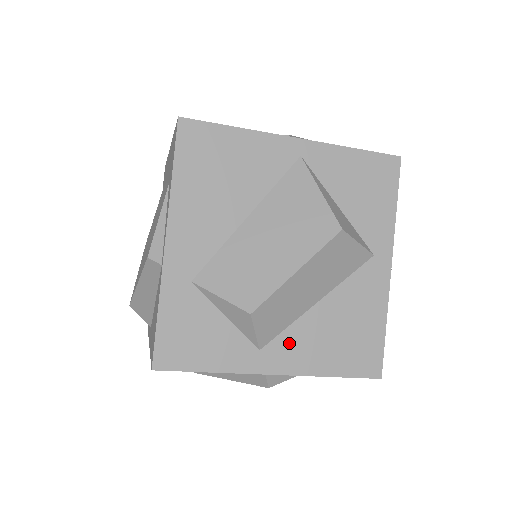
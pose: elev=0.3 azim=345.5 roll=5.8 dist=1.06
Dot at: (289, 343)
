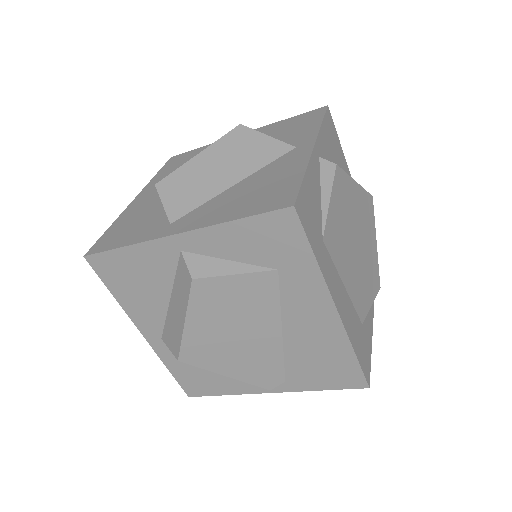
Dot at: (199, 213)
